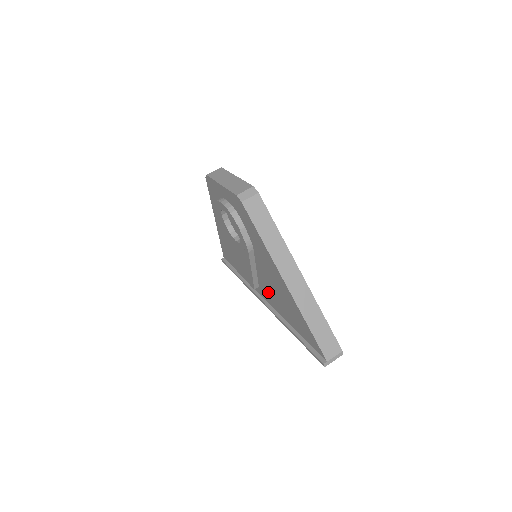
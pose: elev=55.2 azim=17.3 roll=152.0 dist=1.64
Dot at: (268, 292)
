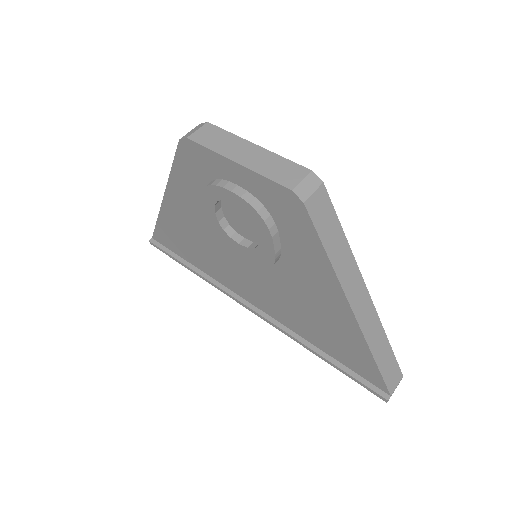
Dot at: (275, 304)
